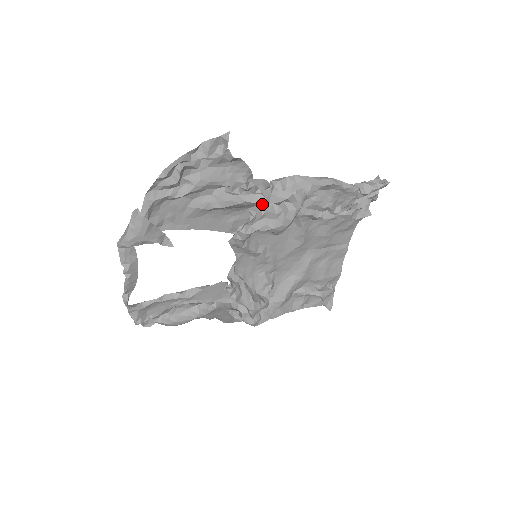
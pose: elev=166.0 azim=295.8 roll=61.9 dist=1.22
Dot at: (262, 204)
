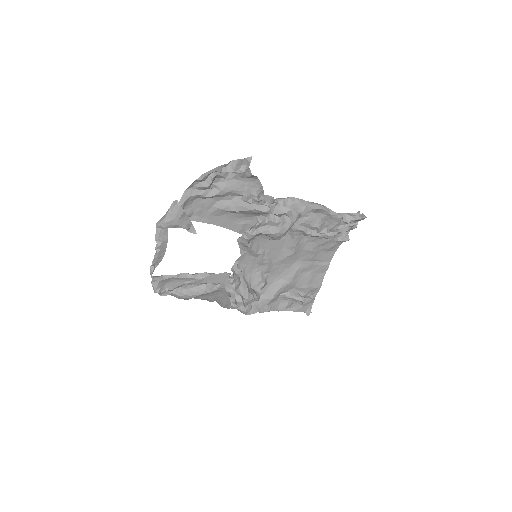
Dot at: (267, 214)
